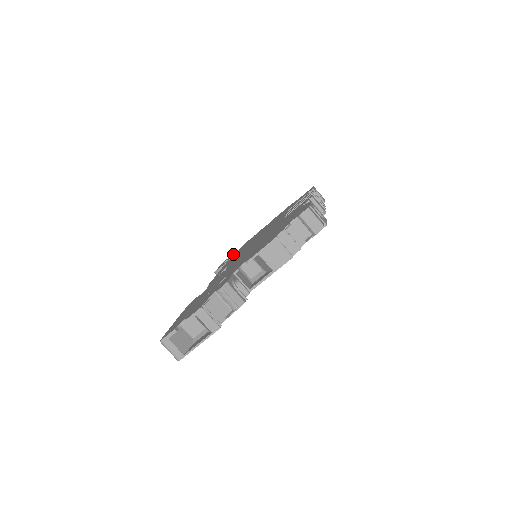
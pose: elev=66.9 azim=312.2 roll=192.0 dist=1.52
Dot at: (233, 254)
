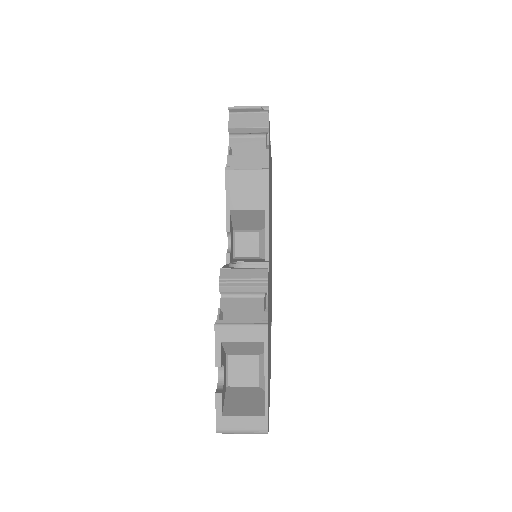
Dot at: occluded
